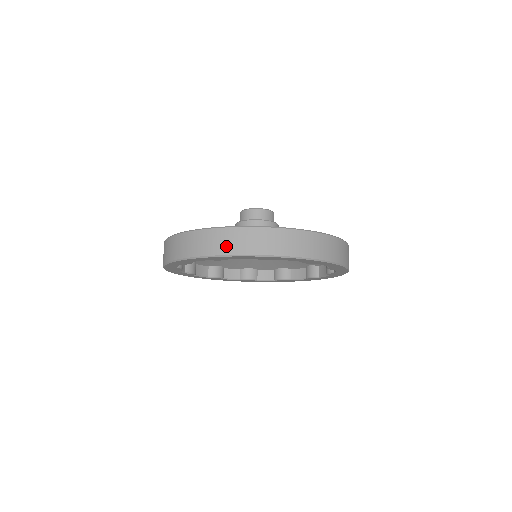
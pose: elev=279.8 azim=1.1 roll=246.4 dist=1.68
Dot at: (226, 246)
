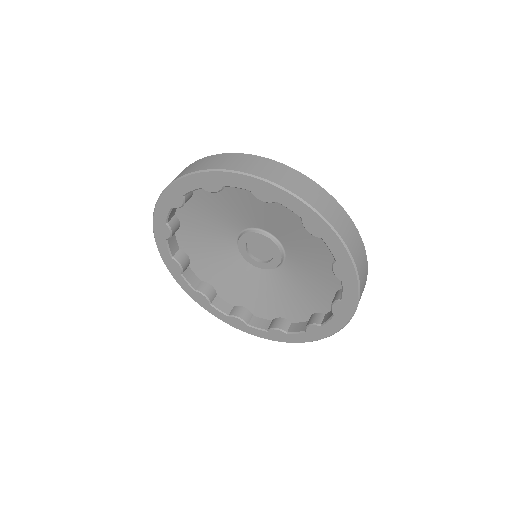
Dot at: (225, 164)
